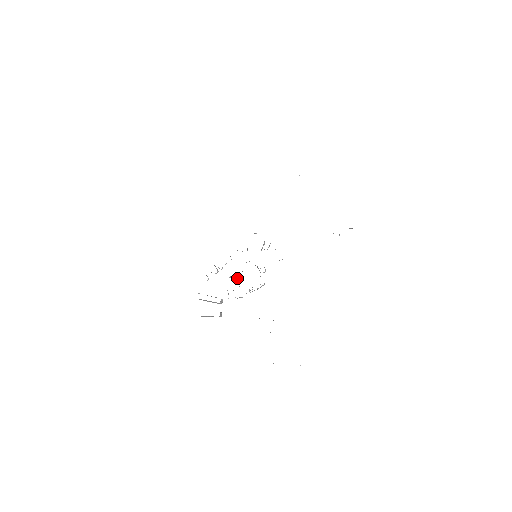
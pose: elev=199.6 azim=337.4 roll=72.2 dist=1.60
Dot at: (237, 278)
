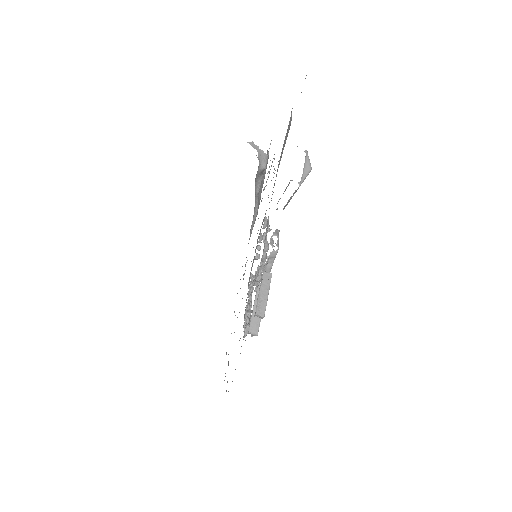
Dot at: occluded
